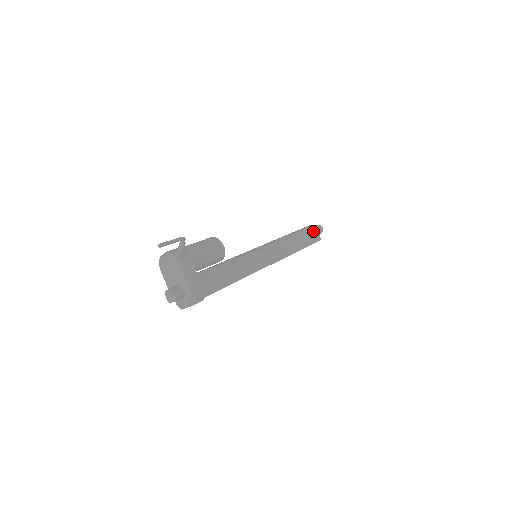
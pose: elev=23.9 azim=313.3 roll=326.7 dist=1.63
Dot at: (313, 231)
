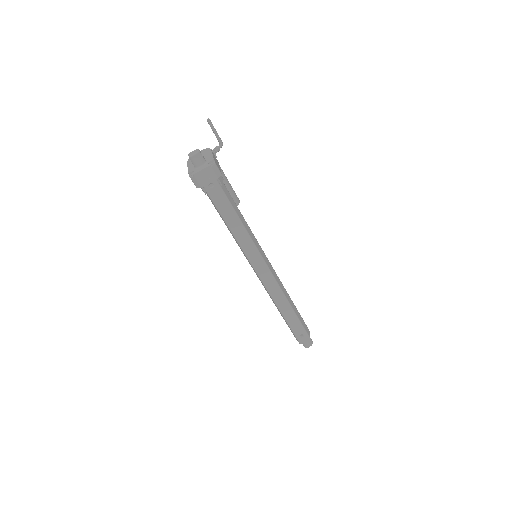
Dot at: occluded
